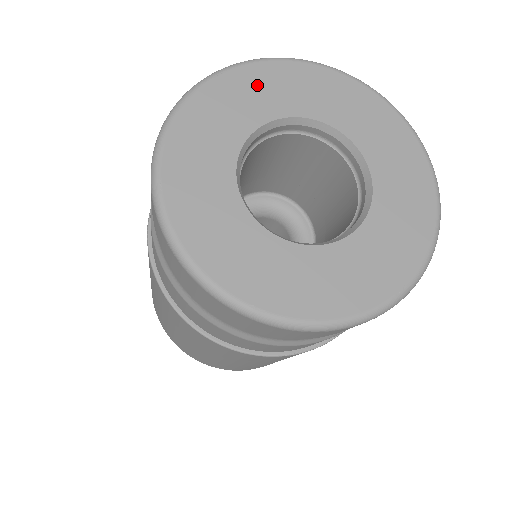
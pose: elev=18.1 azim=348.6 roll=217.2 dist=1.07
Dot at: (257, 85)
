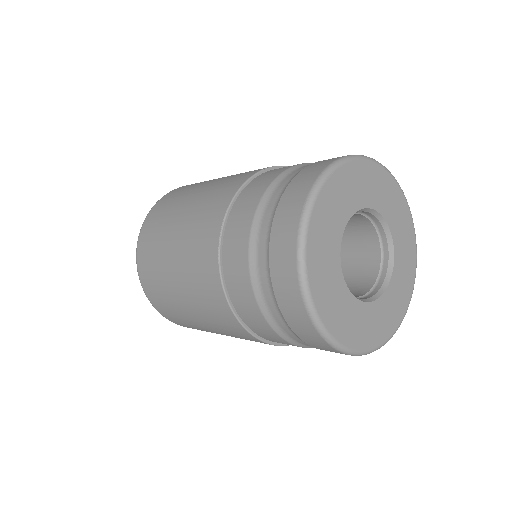
Dot at: (348, 183)
